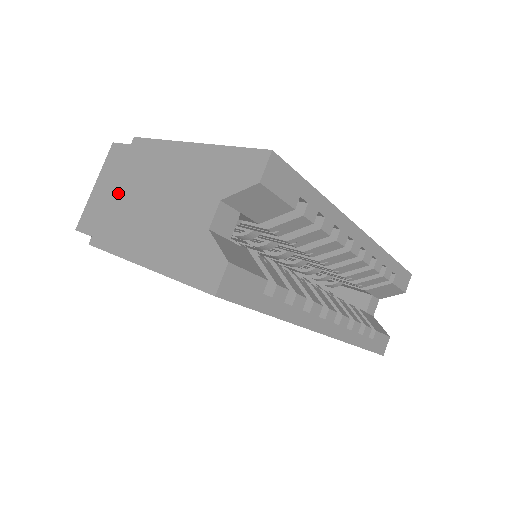
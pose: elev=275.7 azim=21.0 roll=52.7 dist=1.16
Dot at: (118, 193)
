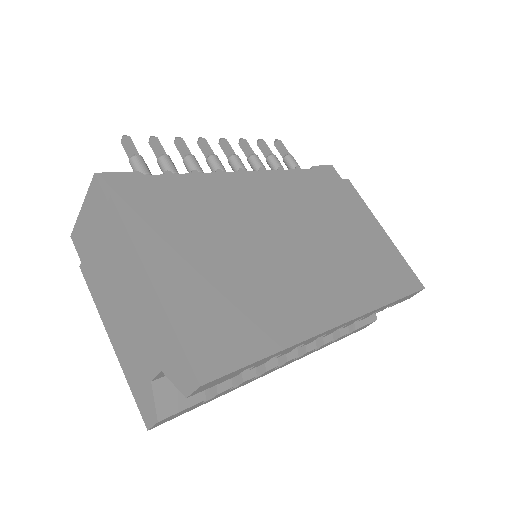
Dot at: (98, 247)
